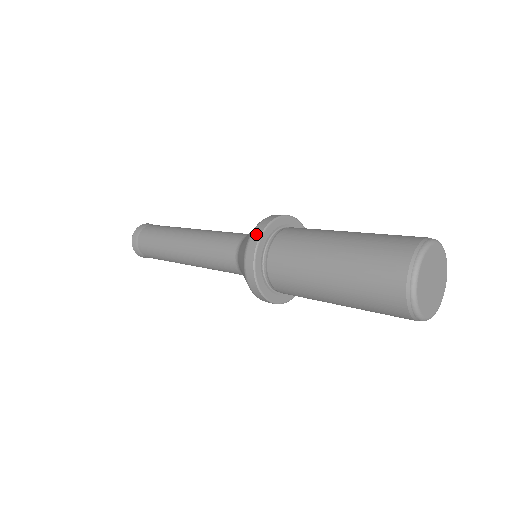
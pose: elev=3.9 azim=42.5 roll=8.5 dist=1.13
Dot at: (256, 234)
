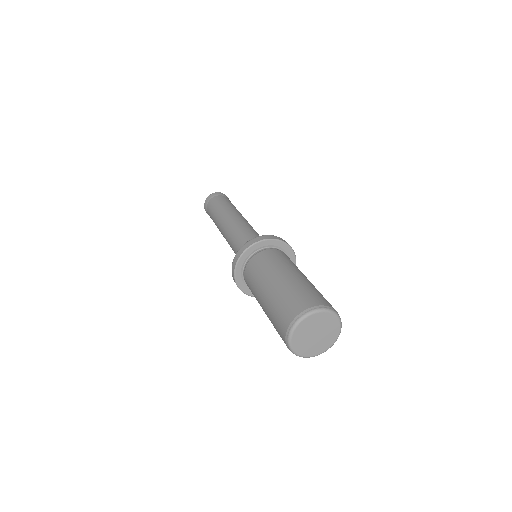
Dot at: (234, 262)
